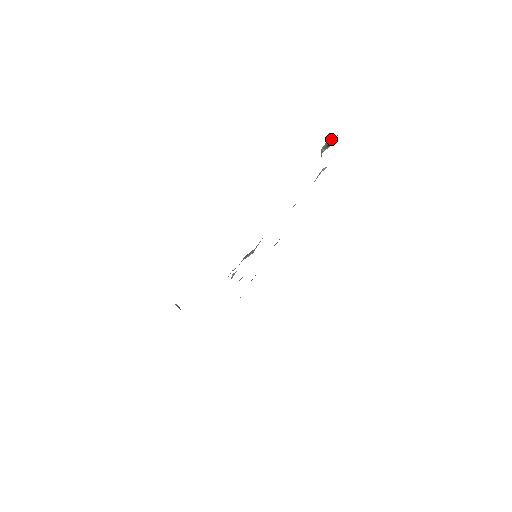
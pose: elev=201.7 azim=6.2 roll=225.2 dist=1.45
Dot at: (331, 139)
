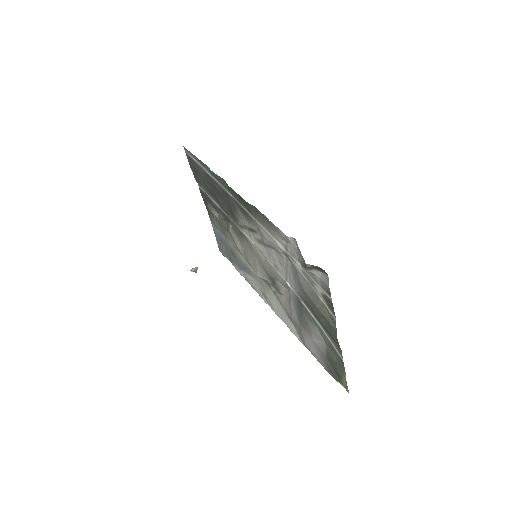
Dot at: (312, 266)
